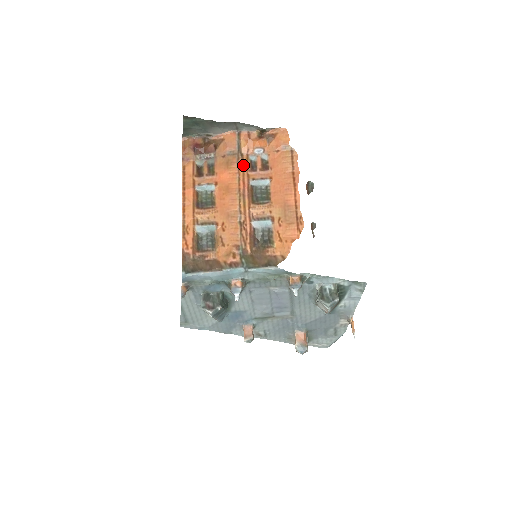
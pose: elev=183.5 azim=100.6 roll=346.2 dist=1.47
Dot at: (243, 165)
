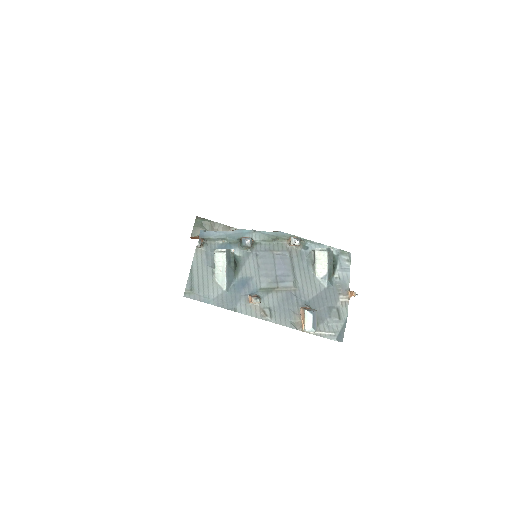
Dot at: occluded
